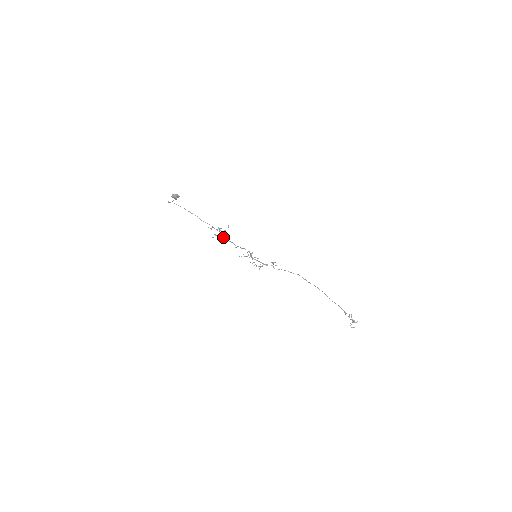
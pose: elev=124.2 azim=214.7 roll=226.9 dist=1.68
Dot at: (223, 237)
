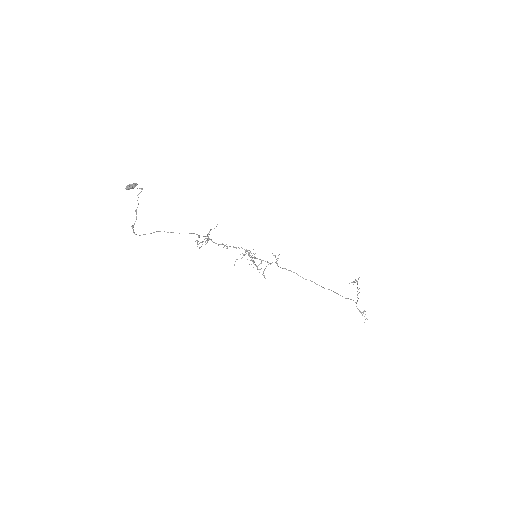
Dot at: occluded
